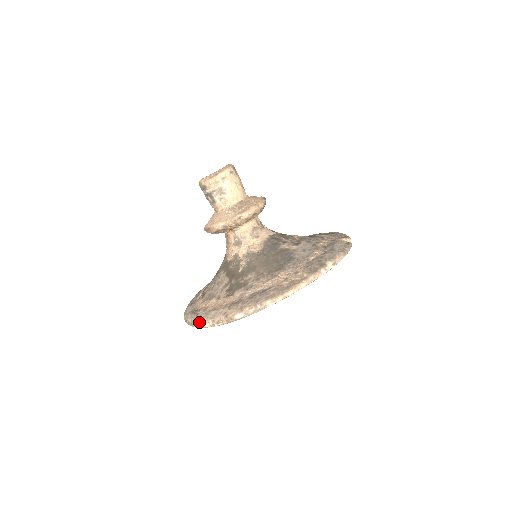
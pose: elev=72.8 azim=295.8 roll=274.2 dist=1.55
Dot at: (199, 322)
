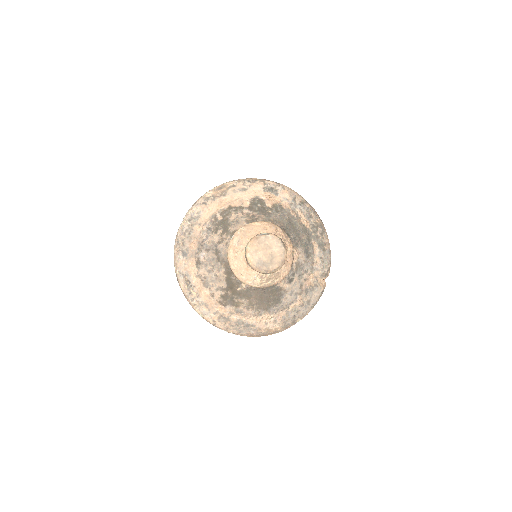
Dot at: (191, 304)
